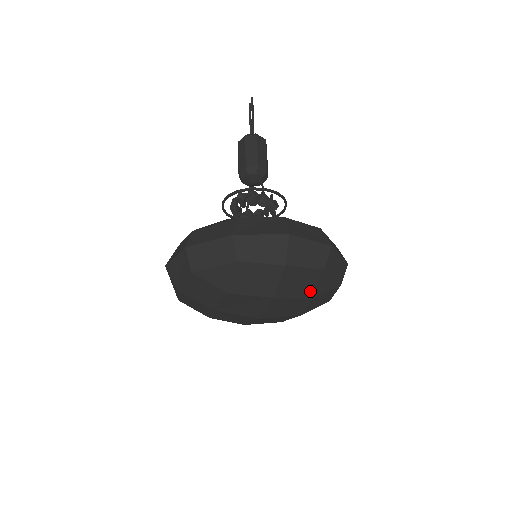
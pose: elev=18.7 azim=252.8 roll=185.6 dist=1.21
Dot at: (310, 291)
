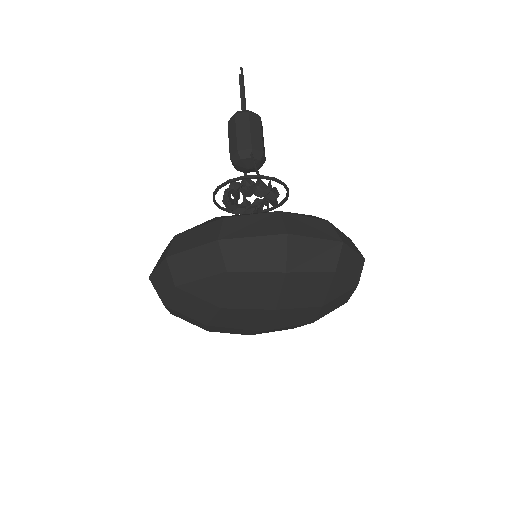
Dot at: (320, 297)
